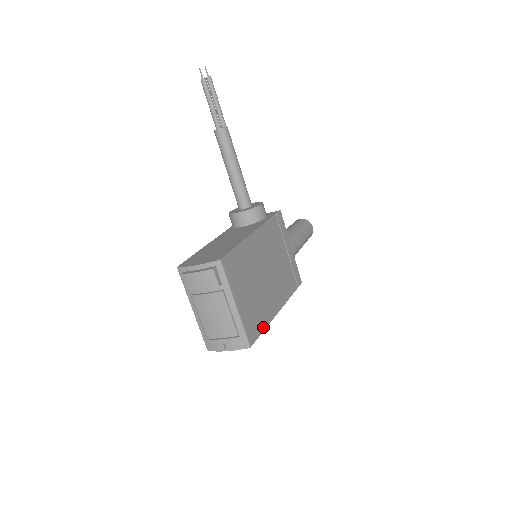
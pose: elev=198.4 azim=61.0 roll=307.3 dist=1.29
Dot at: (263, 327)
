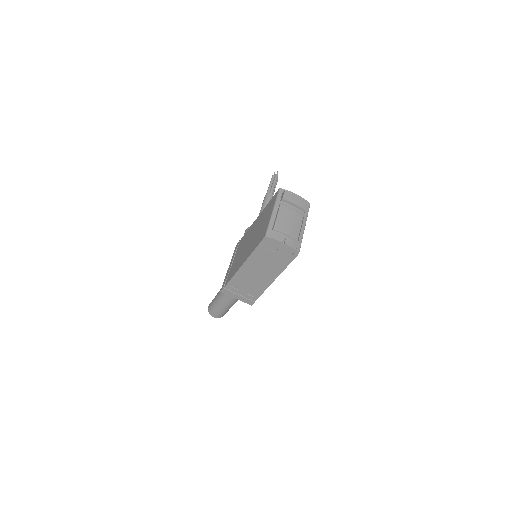
Dot at: (287, 265)
